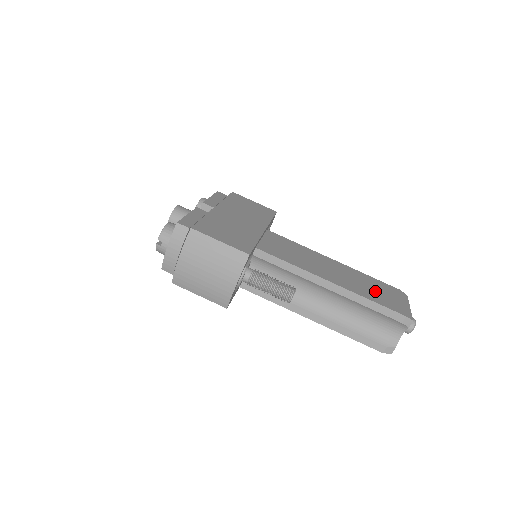
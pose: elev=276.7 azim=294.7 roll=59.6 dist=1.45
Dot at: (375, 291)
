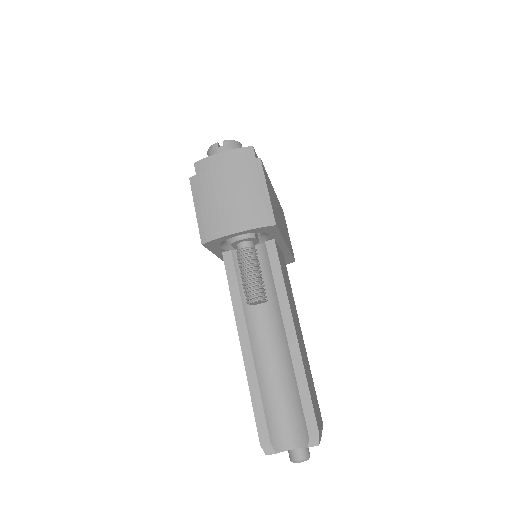
Dot at: occluded
